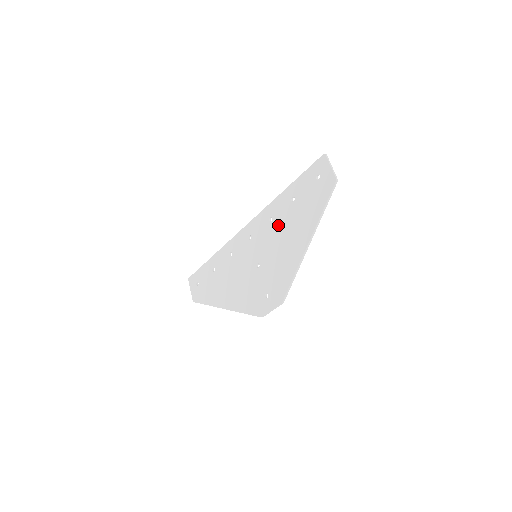
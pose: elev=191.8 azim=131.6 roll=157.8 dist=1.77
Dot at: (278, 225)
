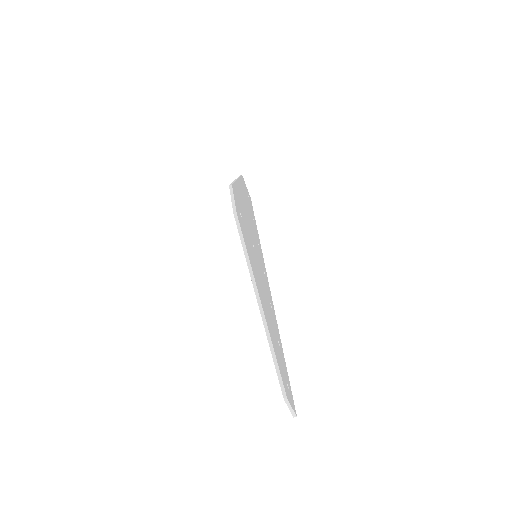
Dot at: occluded
